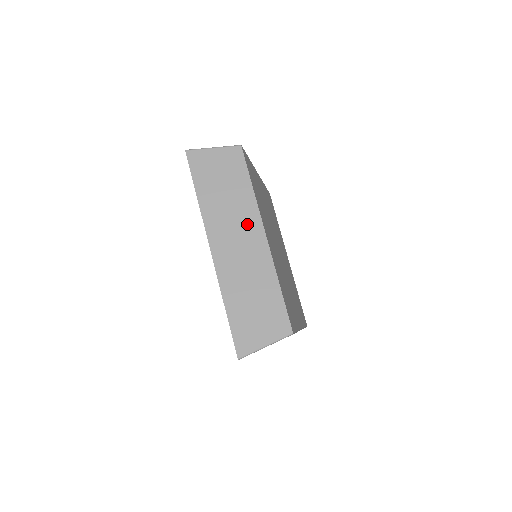
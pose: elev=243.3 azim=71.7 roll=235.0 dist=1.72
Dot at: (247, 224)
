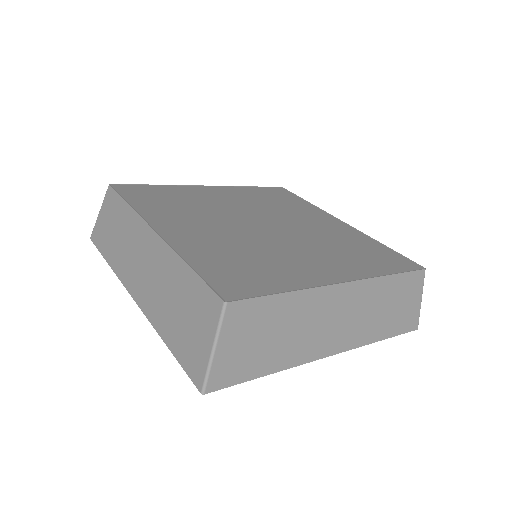
Dot at: (140, 240)
